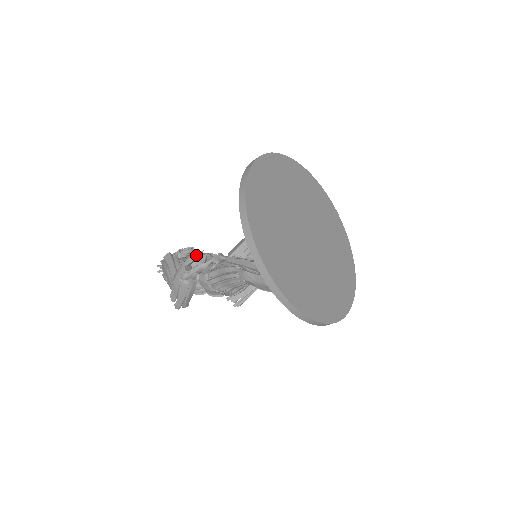
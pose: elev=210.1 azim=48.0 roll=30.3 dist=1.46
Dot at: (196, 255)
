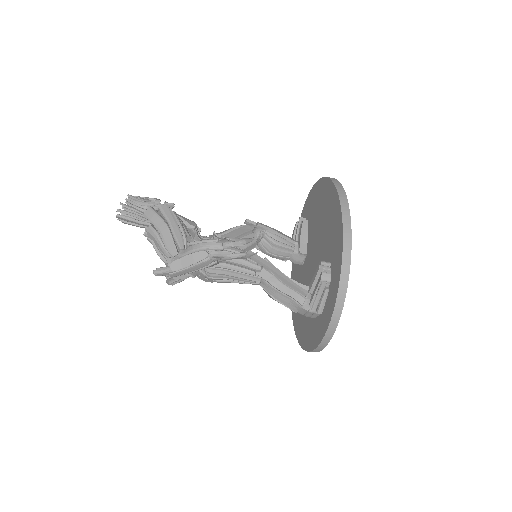
Dot at: (249, 241)
